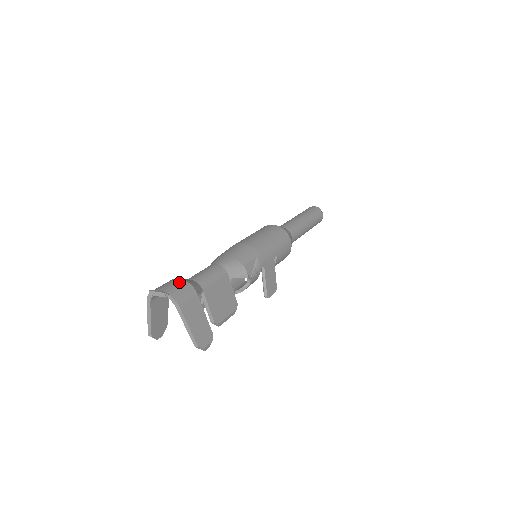
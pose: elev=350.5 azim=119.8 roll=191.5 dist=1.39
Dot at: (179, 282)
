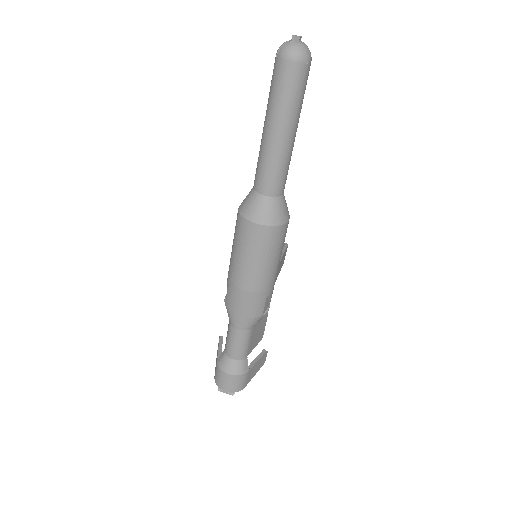
Dot at: (232, 379)
